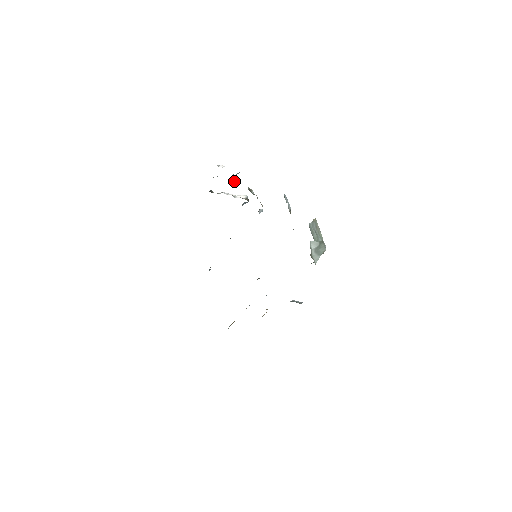
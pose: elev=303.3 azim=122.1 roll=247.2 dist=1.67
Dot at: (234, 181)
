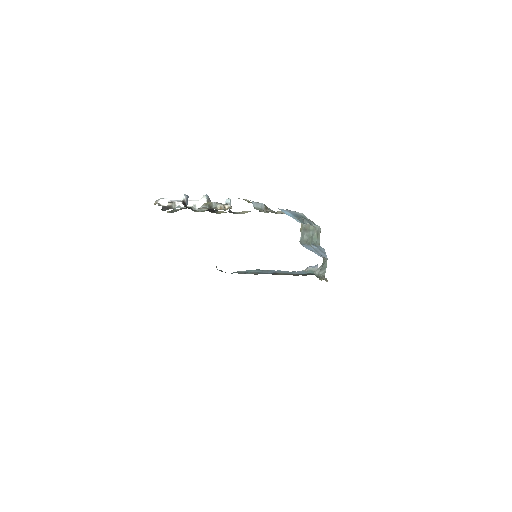
Dot at: (186, 202)
